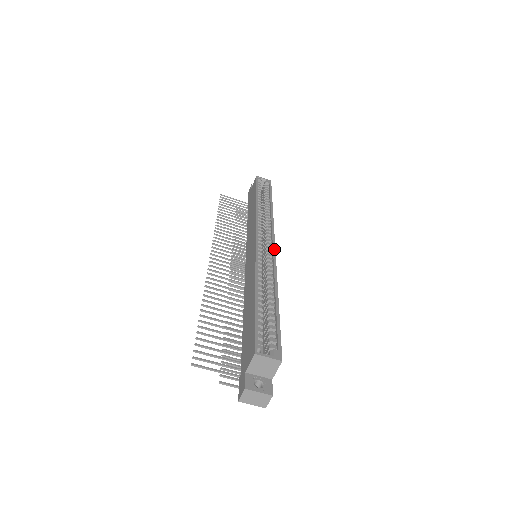
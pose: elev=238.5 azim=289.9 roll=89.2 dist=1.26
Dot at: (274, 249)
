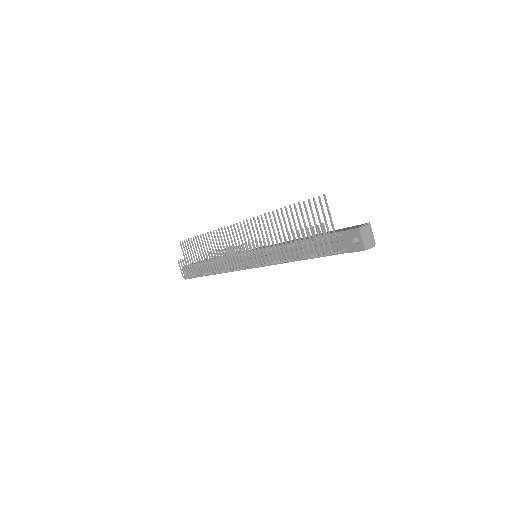
Dot at: occluded
